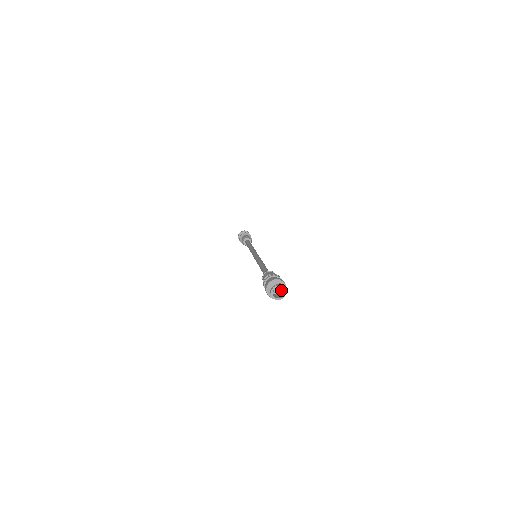
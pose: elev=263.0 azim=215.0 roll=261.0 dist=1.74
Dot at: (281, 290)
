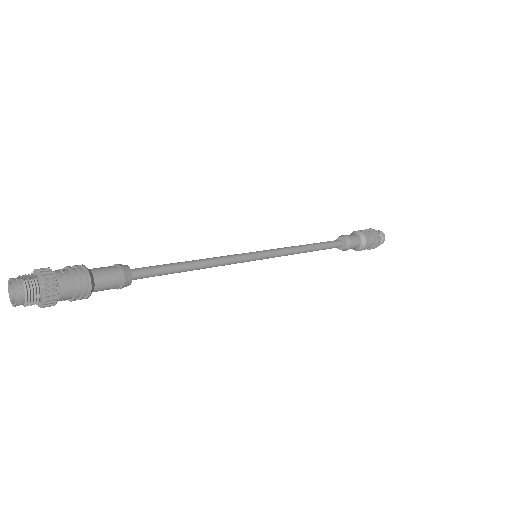
Dot at: (21, 287)
